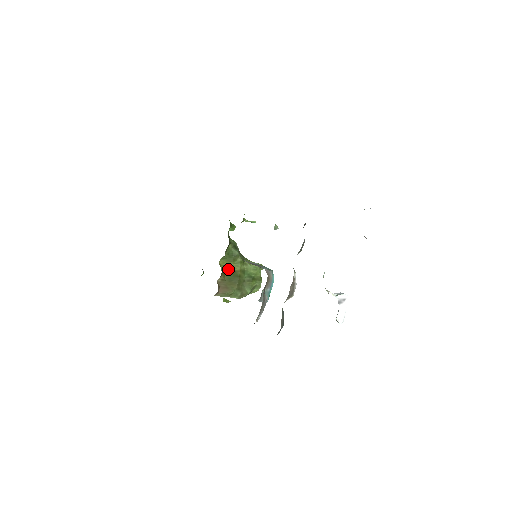
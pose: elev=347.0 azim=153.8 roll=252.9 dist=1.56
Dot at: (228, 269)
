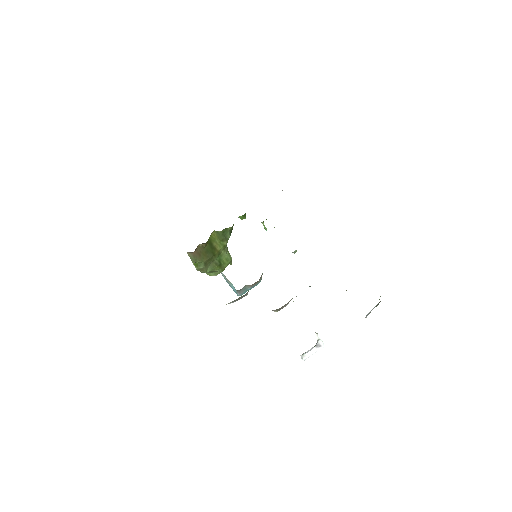
Dot at: (213, 242)
